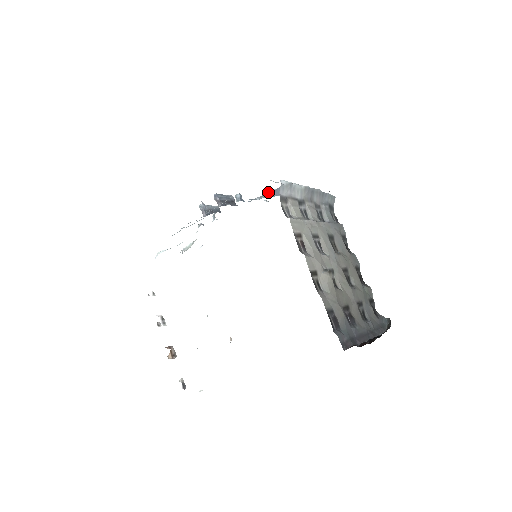
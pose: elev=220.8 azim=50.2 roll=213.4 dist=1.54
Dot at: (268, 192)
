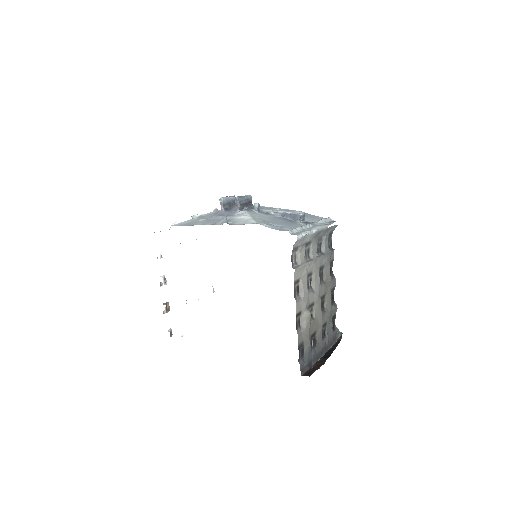
Dot at: (283, 212)
